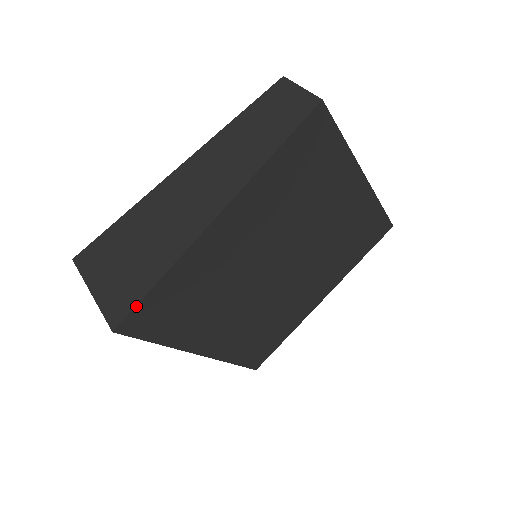
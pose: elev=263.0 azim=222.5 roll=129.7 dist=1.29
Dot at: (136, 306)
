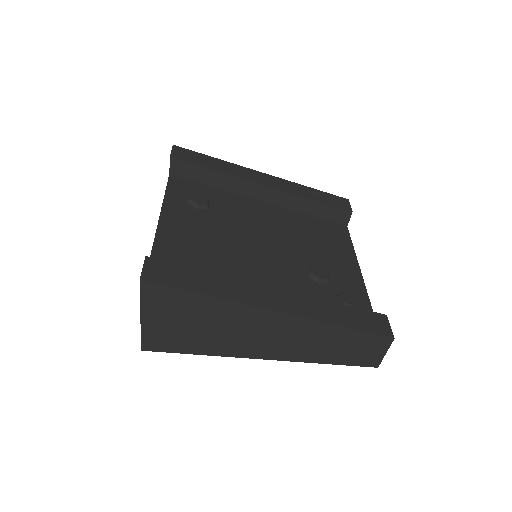
Dot at: (171, 352)
